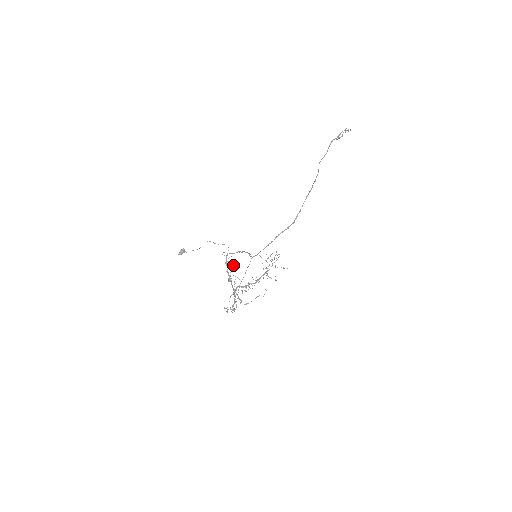
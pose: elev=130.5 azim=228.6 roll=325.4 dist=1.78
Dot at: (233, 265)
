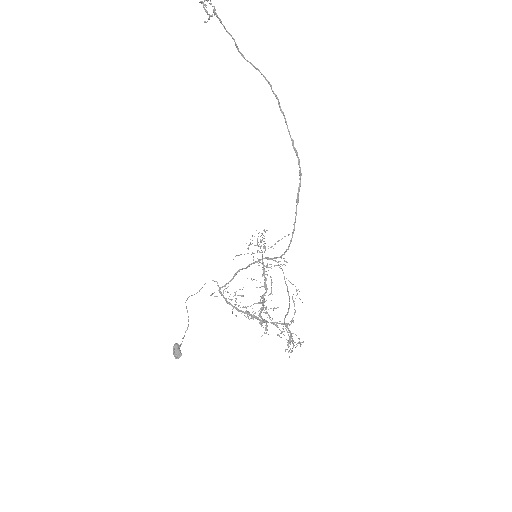
Dot at: occluded
